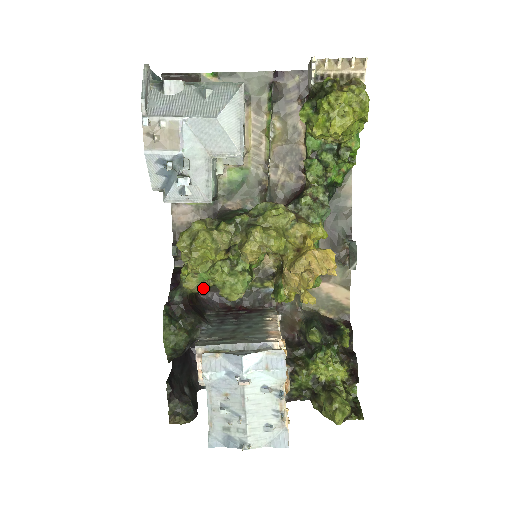
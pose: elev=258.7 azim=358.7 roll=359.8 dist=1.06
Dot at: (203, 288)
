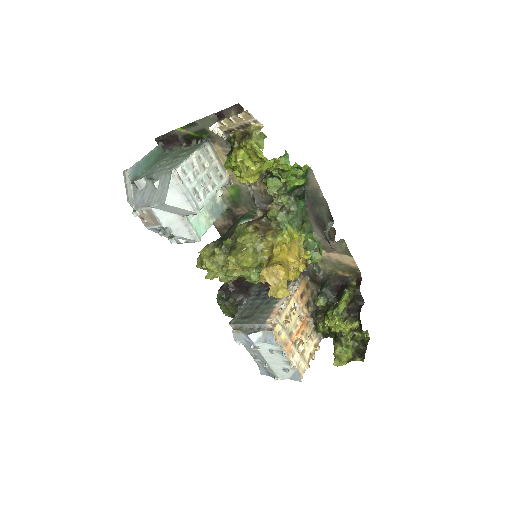
Dot at: (232, 280)
